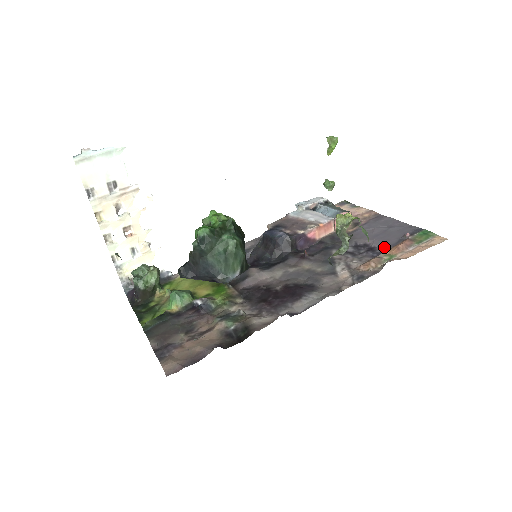
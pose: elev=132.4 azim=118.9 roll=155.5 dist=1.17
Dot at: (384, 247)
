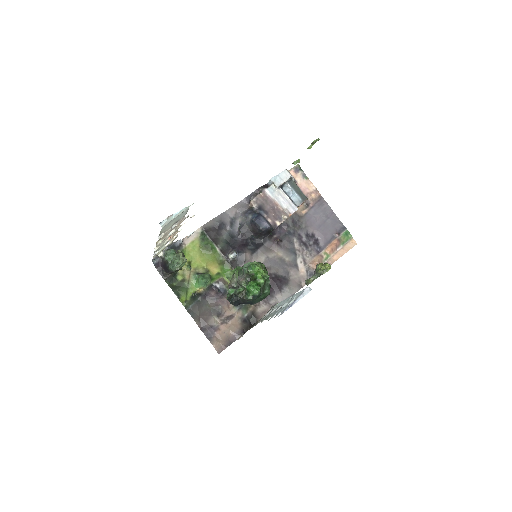
Dot at: (324, 243)
